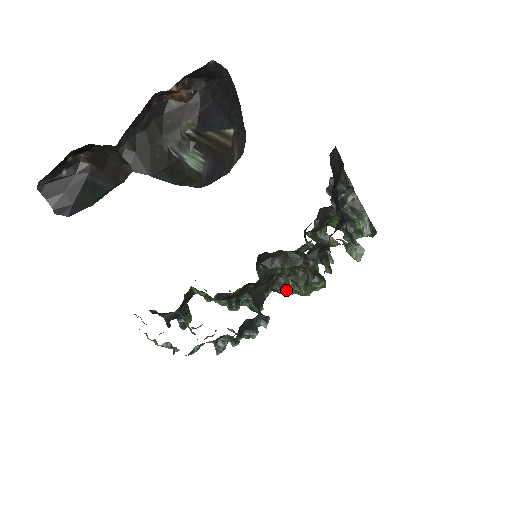
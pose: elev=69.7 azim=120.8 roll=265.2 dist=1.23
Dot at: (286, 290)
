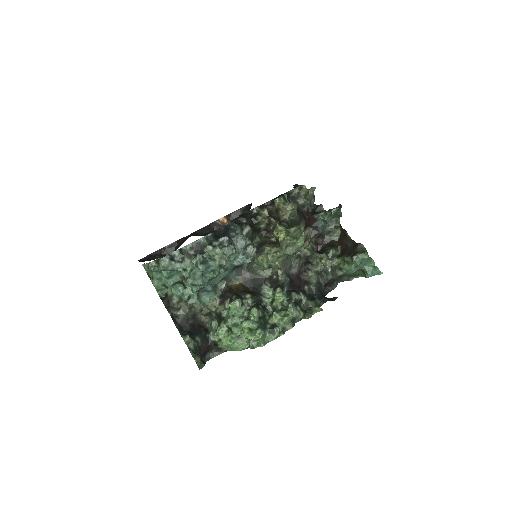
Dot at: (271, 246)
